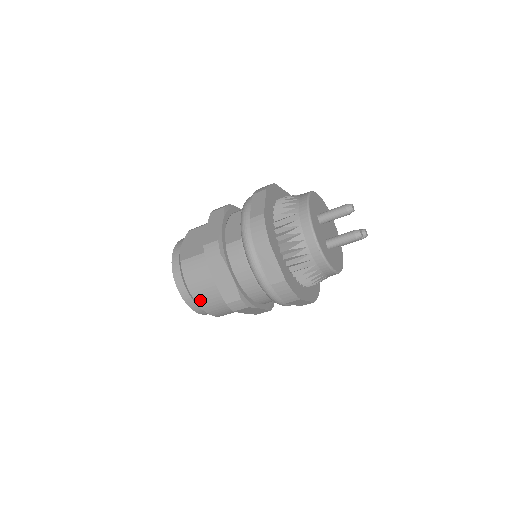
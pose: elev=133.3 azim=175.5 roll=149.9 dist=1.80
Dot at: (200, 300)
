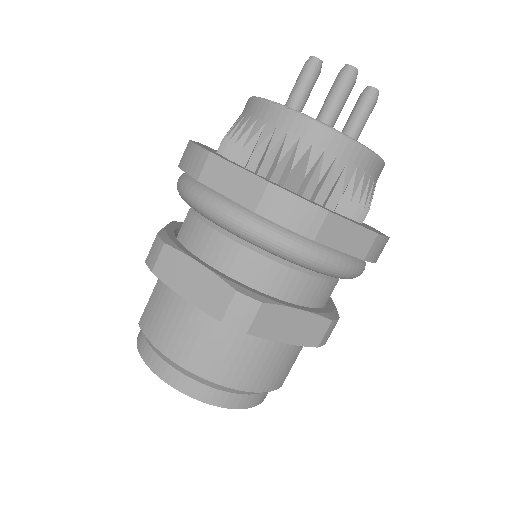
Dot at: (190, 360)
